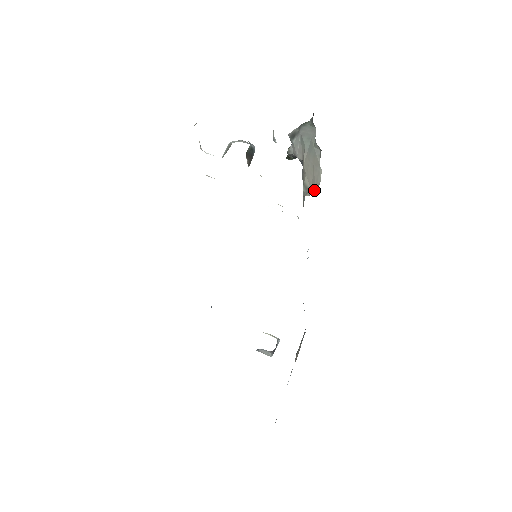
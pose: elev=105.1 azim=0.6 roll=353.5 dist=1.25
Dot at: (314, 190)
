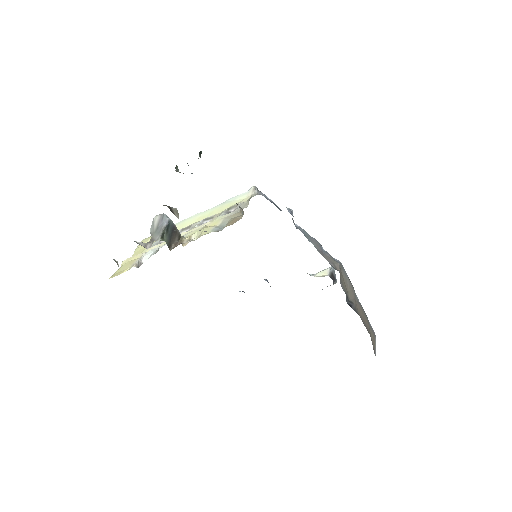
Dot at: occluded
